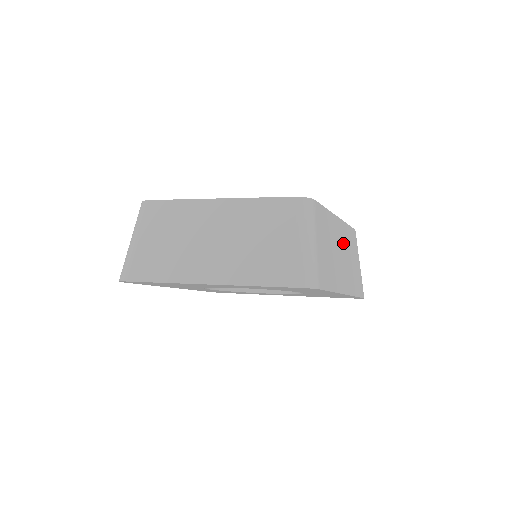
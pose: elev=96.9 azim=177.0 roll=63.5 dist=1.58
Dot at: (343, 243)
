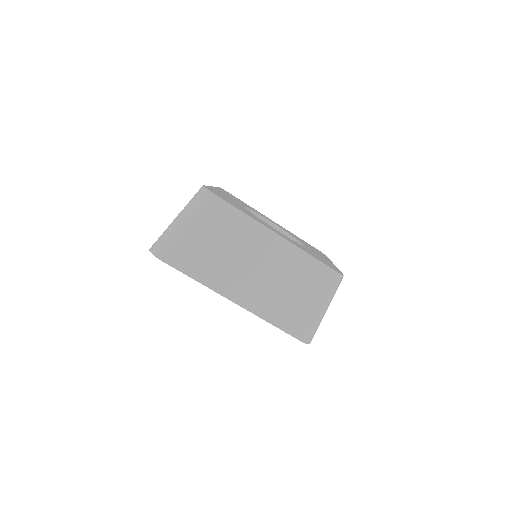
Dot at: occluded
